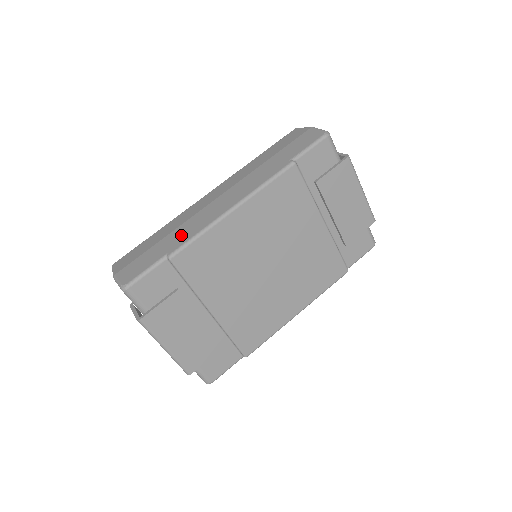
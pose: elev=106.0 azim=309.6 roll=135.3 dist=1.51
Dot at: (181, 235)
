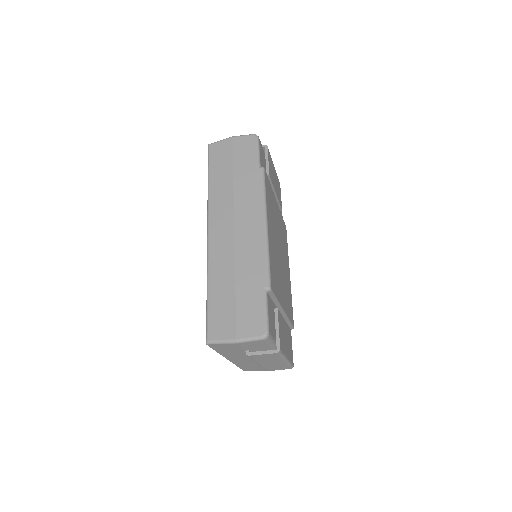
Dot at: (252, 270)
